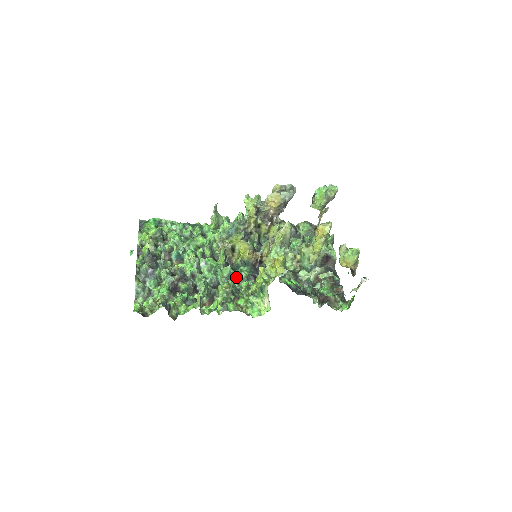
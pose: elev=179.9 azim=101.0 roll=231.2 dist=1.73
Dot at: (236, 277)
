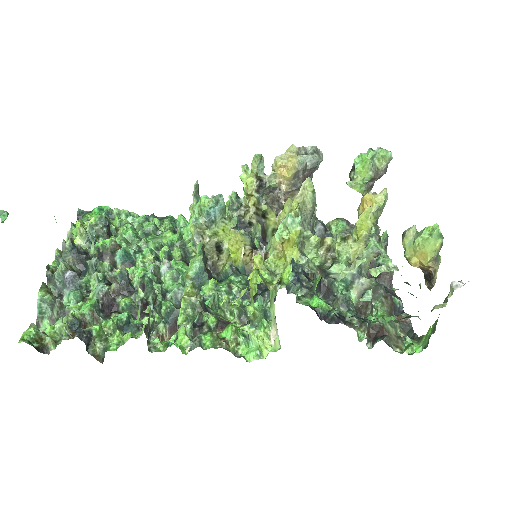
Dot at: (221, 291)
